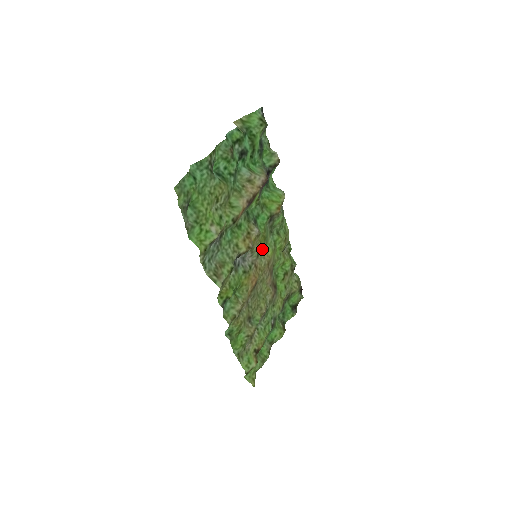
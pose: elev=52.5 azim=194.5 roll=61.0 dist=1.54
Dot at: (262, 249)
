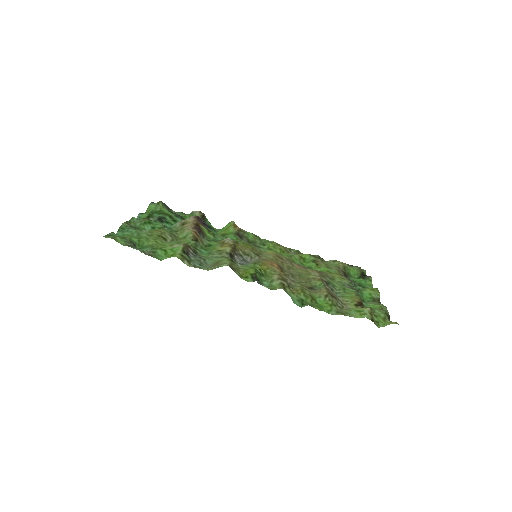
Dot at: (257, 252)
